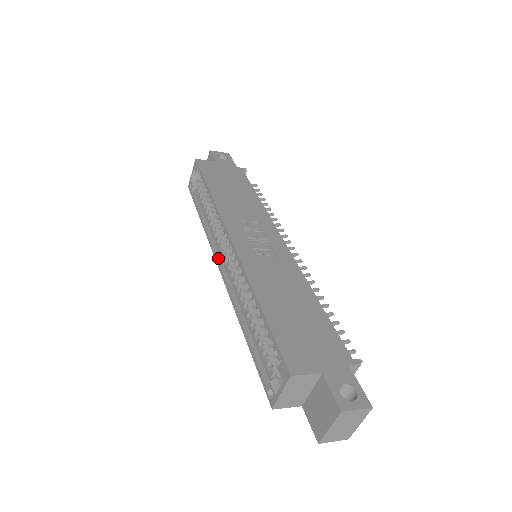
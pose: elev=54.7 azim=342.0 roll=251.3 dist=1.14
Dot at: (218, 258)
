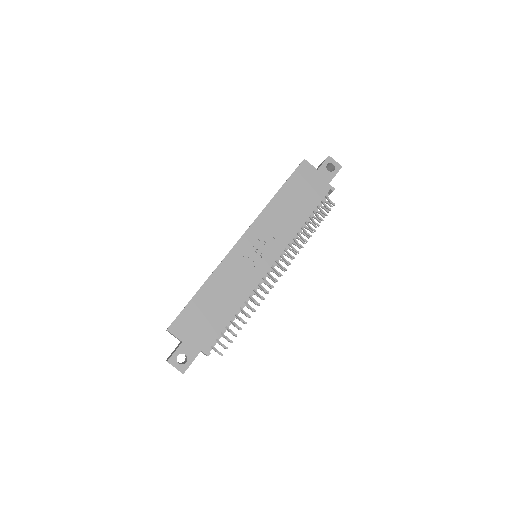
Dot at: occluded
